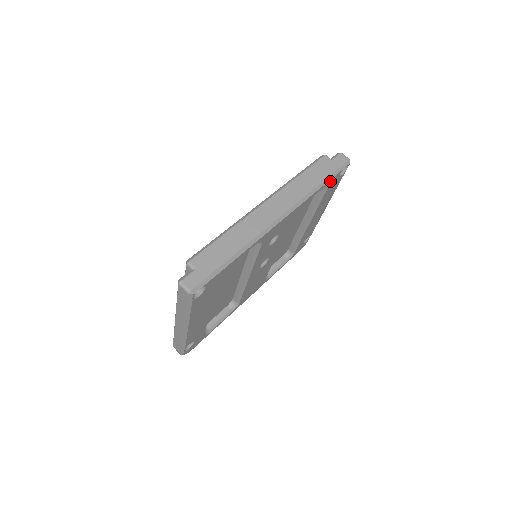
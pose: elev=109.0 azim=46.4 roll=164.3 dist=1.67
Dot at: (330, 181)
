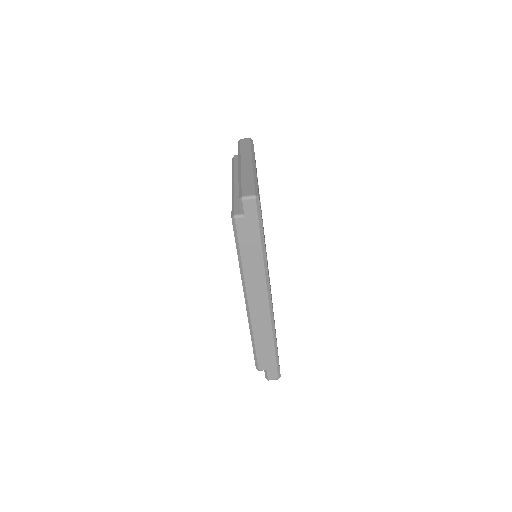
Dot at: (262, 228)
